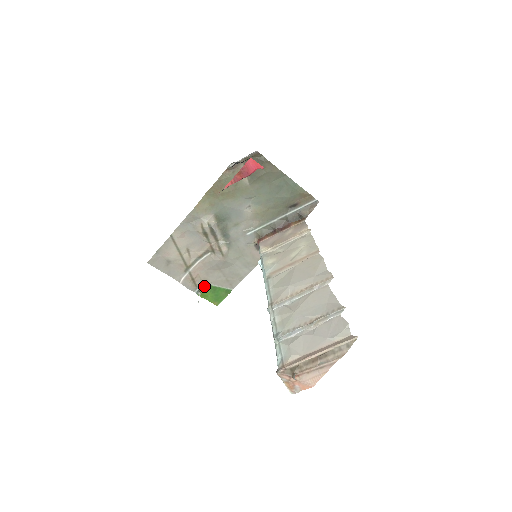
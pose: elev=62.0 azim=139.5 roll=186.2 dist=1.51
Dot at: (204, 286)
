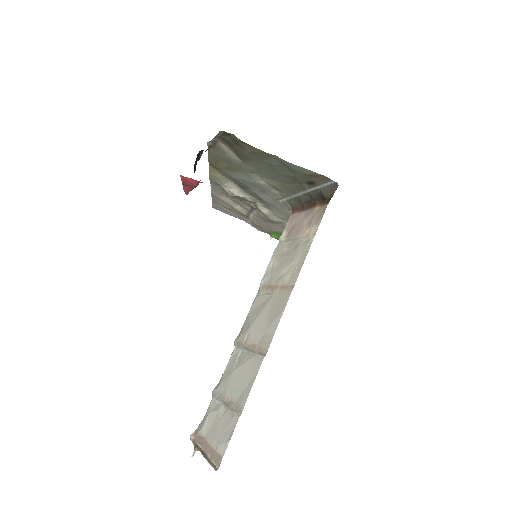
Dot at: (273, 232)
